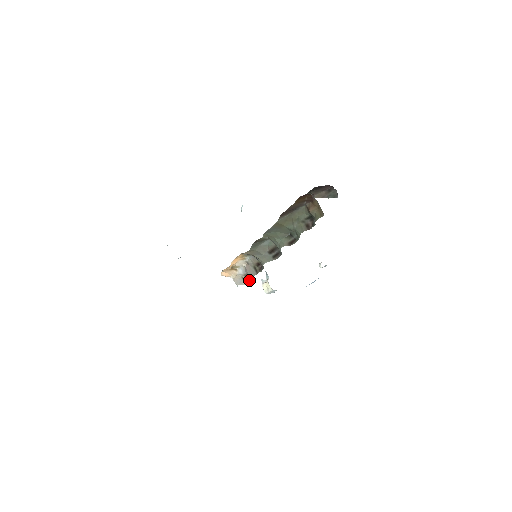
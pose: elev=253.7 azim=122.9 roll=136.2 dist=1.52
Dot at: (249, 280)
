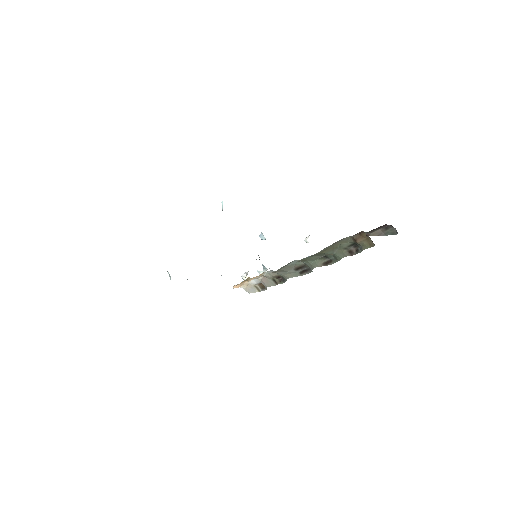
Dot at: (264, 288)
